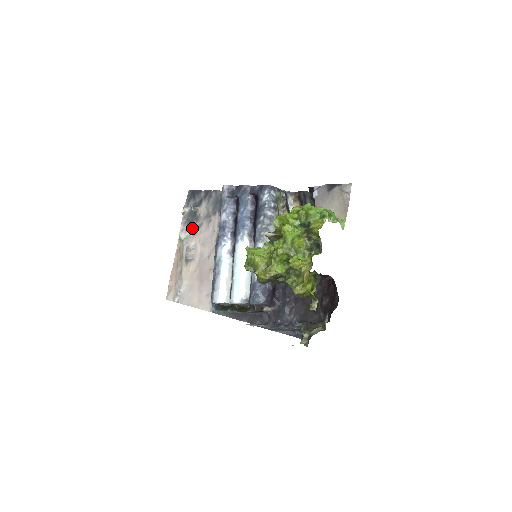
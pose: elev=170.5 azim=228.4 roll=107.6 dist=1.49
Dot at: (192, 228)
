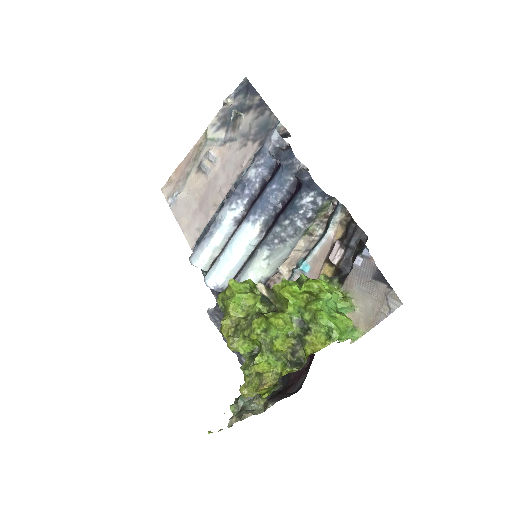
Dot at: (223, 133)
